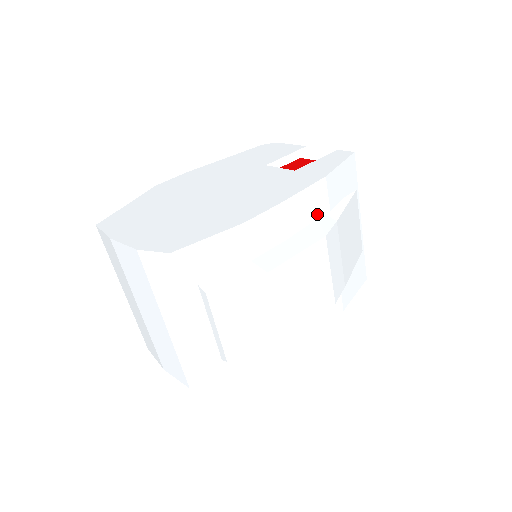
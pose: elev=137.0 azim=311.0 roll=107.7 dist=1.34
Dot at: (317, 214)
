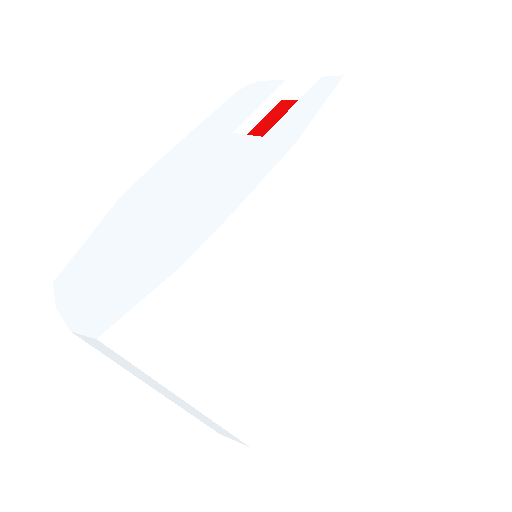
Dot at: (302, 198)
